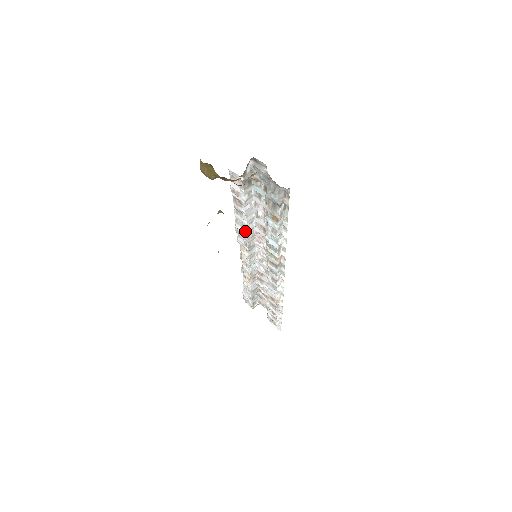
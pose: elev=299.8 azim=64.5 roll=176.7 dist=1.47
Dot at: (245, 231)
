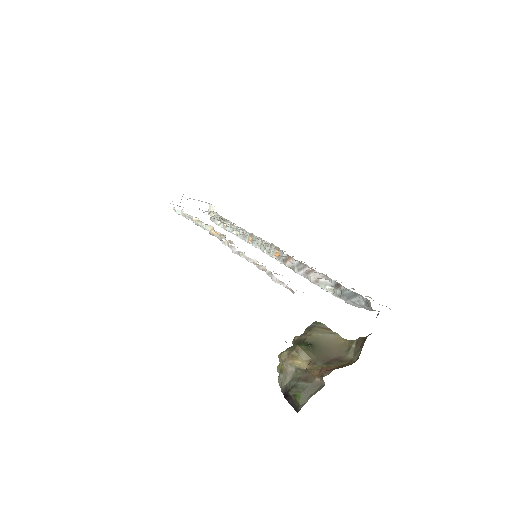
Dot at: occluded
